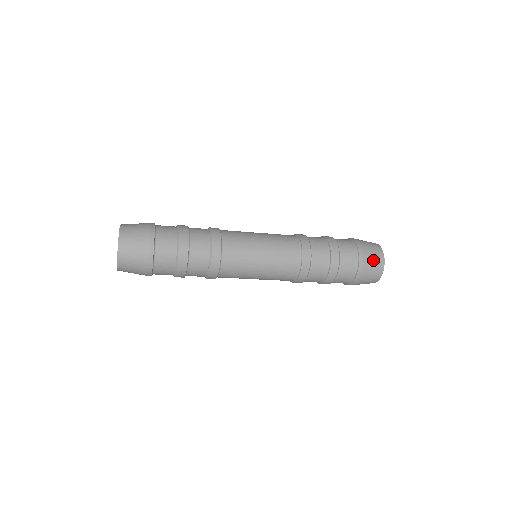
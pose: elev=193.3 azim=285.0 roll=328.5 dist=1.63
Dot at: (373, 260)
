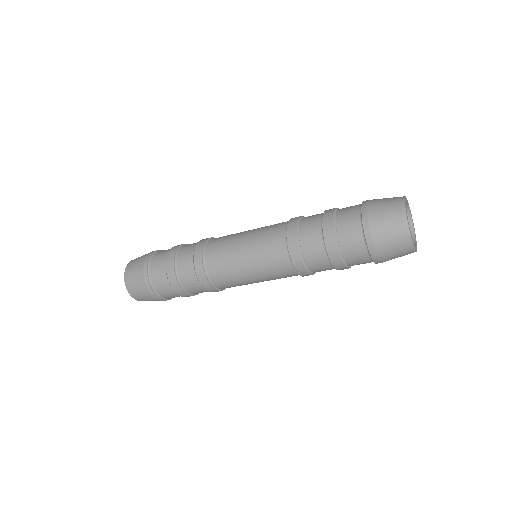
Dot at: (388, 231)
